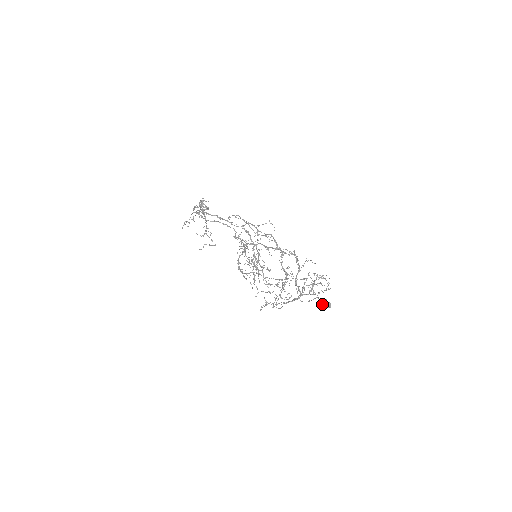
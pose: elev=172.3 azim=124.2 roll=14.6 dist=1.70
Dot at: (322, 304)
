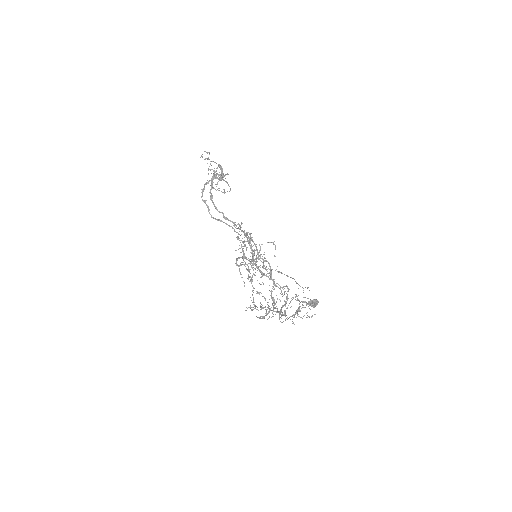
Dot at: (309, 303)
